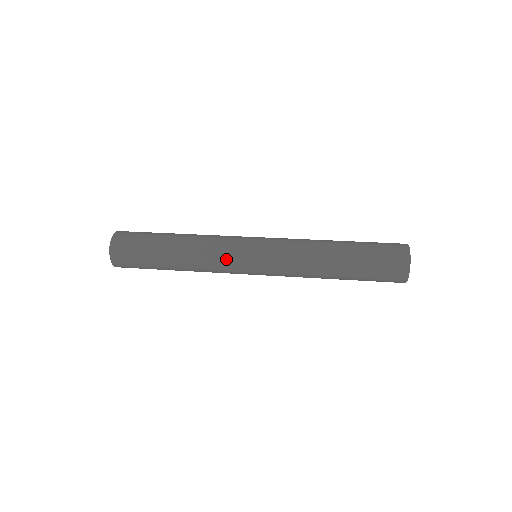
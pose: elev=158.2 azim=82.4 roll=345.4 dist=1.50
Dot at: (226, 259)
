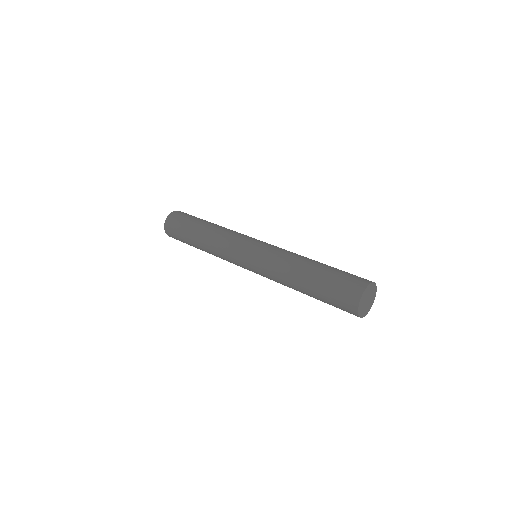
Dot at: (229, 259)
